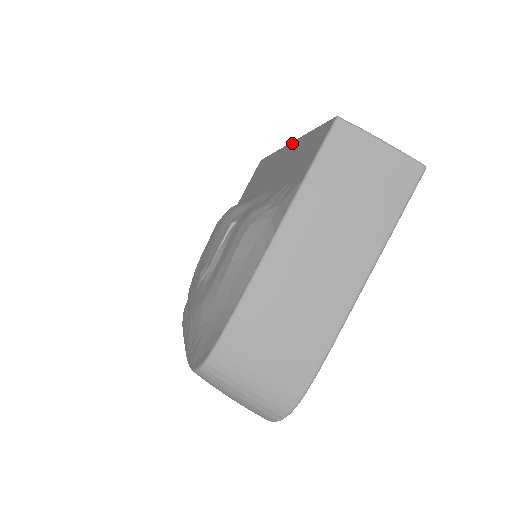
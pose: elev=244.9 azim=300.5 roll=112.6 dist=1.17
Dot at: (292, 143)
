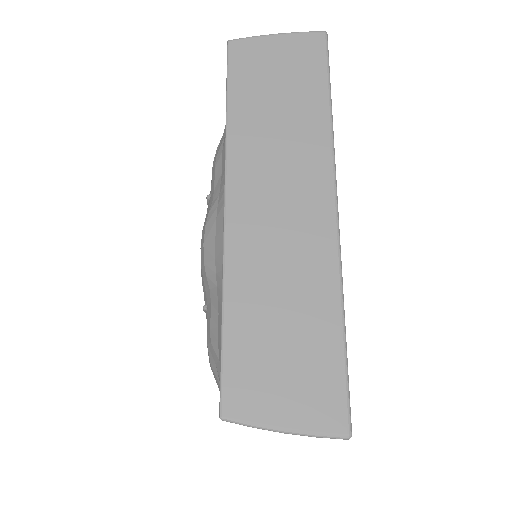
Dot at: occluded
